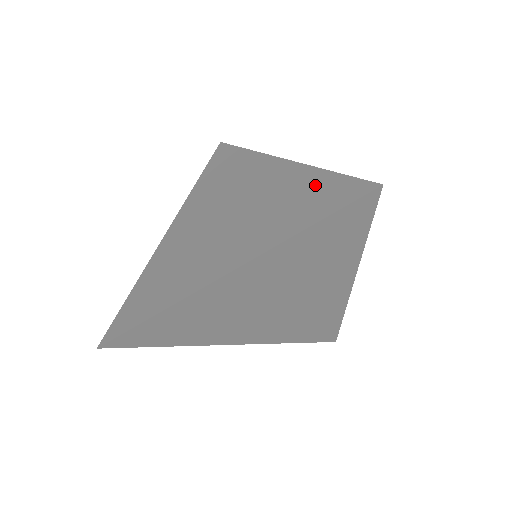
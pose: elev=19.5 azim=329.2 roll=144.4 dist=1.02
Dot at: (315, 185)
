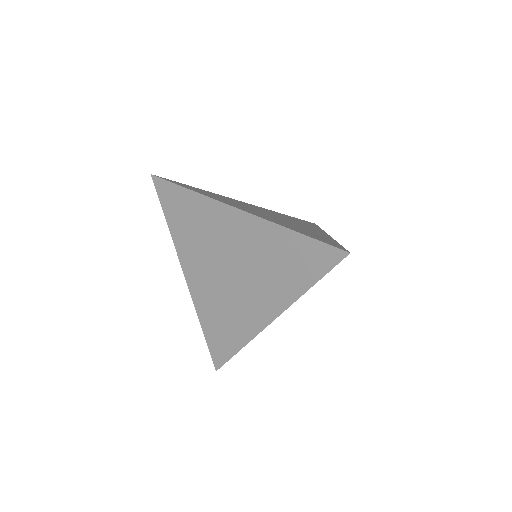
Dot at: (294, 246)
